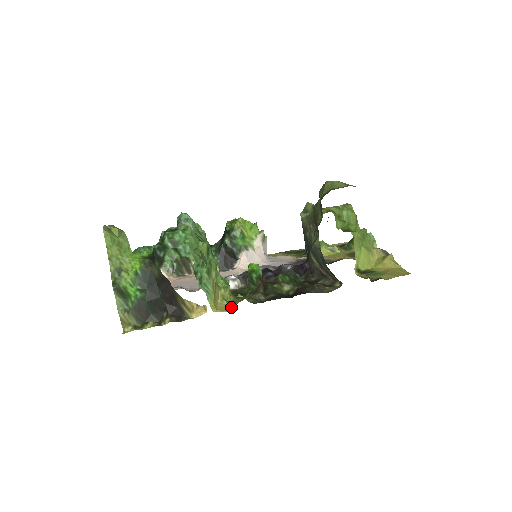
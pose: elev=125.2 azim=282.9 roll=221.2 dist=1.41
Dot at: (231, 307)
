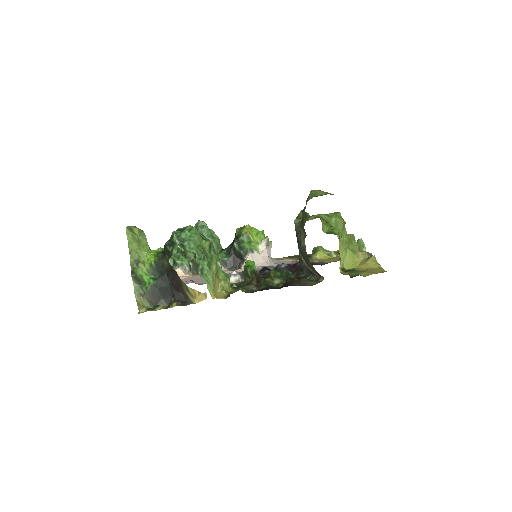
Dot at: (228, 295)
